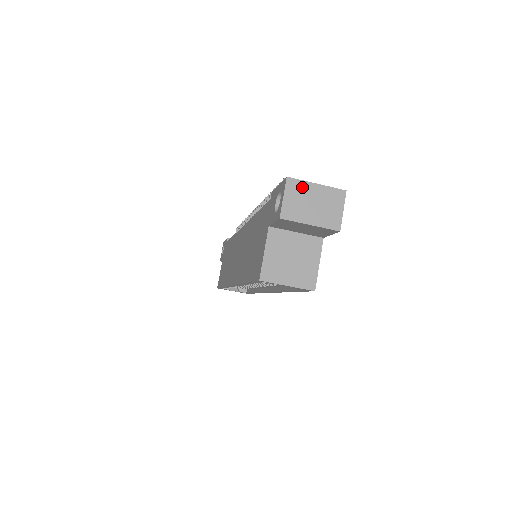
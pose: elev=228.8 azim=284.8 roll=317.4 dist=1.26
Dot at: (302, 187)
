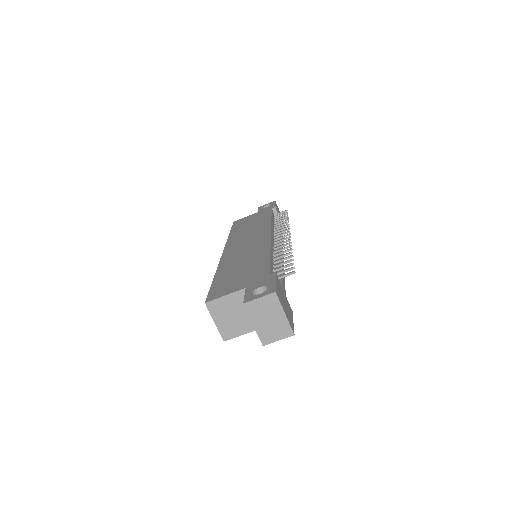
Dot at: (276, 306)
